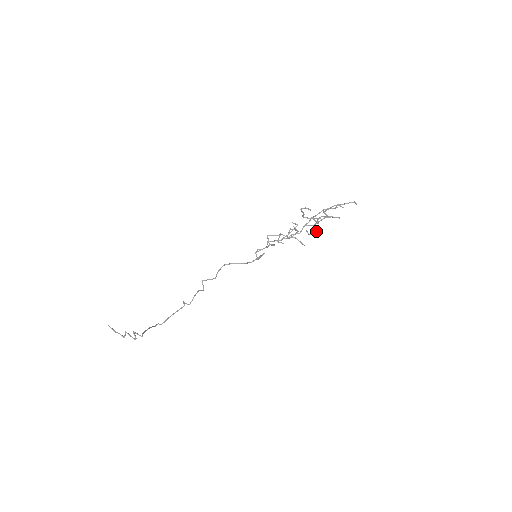
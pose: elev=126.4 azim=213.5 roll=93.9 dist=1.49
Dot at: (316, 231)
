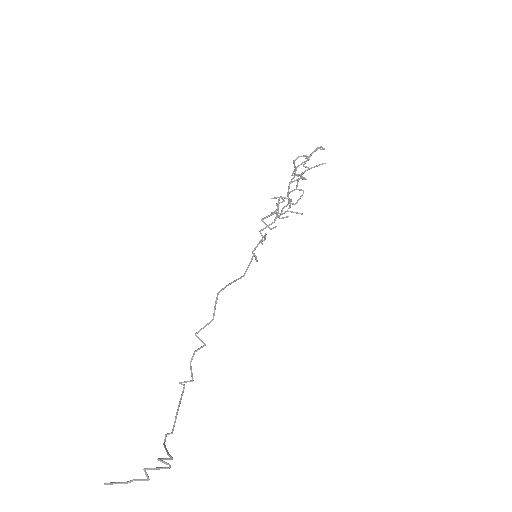
Dot at: (302, 195)
